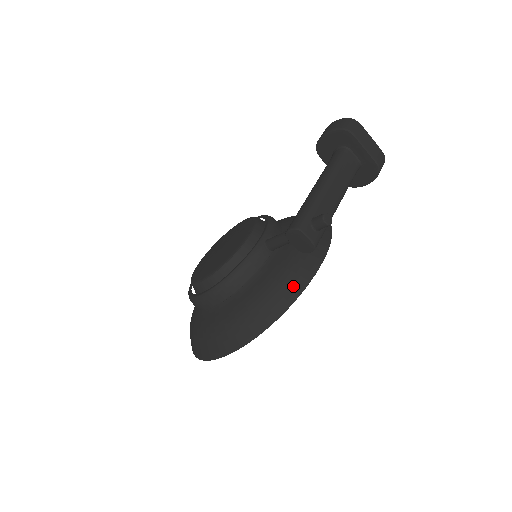
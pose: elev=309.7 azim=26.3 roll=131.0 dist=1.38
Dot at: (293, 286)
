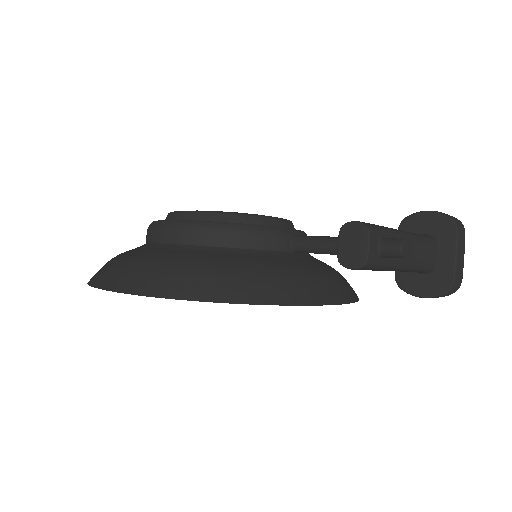
Dot at: (294, 290)
